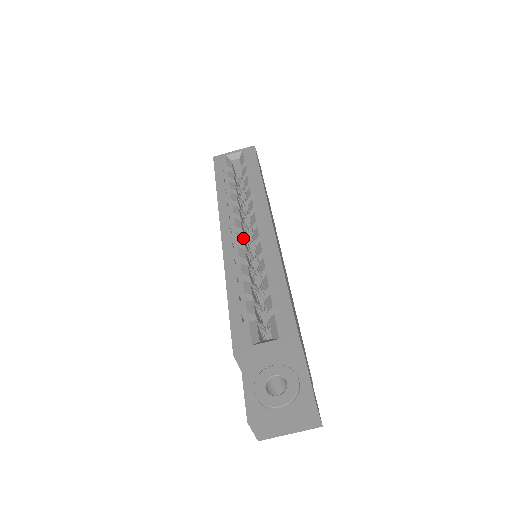
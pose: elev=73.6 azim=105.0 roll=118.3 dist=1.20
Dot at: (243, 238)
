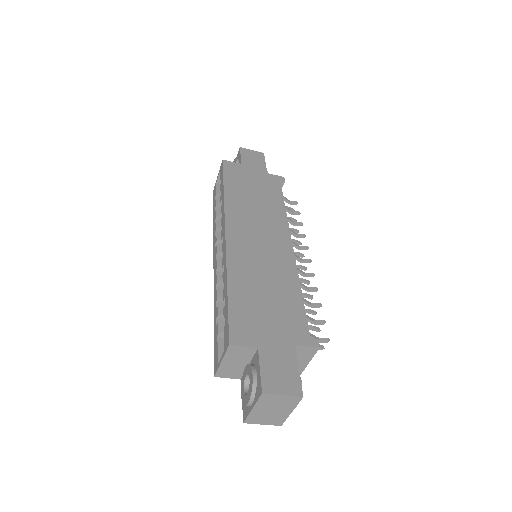
Dot at: occluded
